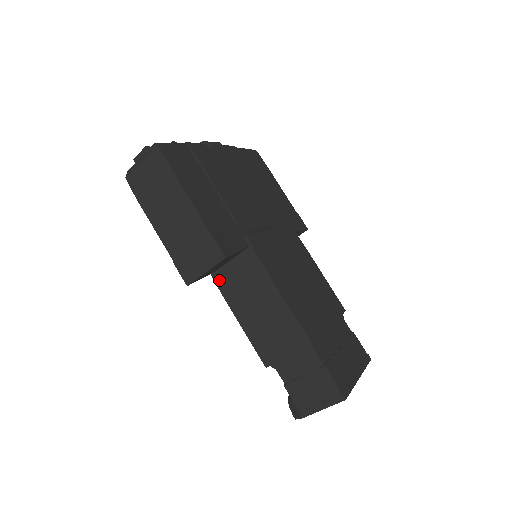
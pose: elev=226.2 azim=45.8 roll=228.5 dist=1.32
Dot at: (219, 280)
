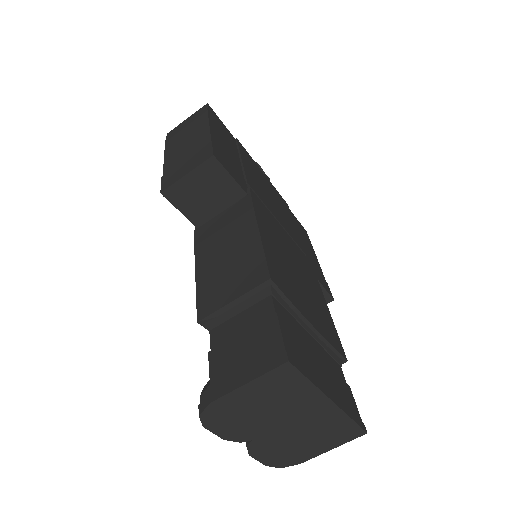
Dot at: (200, 233)
